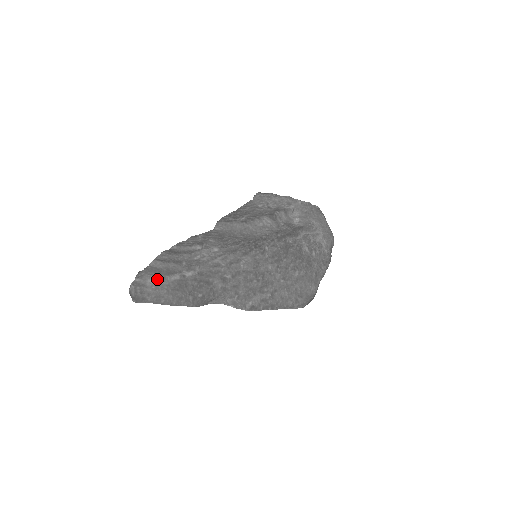
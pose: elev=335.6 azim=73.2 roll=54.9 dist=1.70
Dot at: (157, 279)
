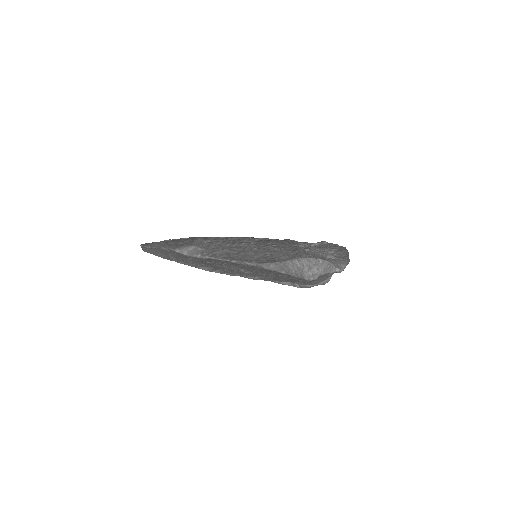
Dot at: (166, 240)
